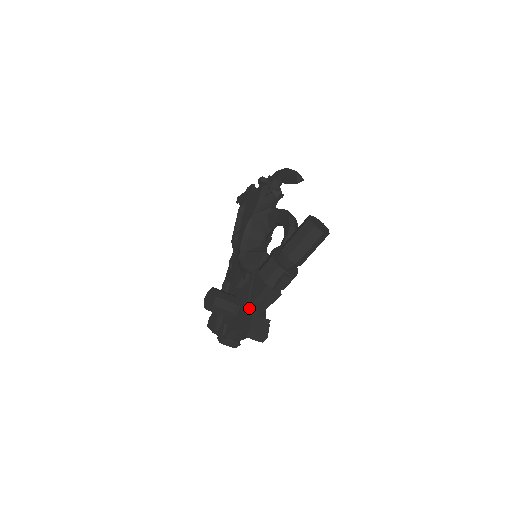
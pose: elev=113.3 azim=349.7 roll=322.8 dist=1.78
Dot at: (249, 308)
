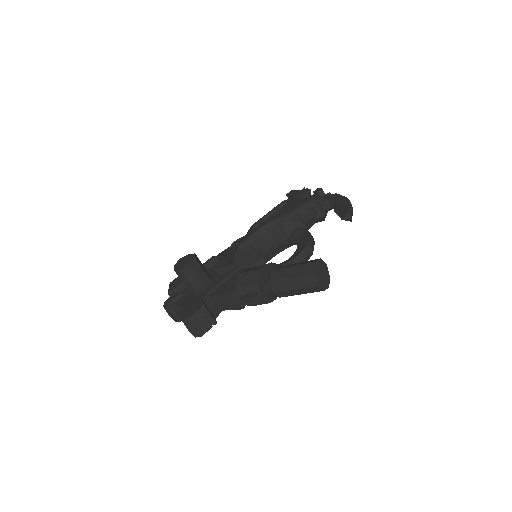
Dot at: (207, 298)
